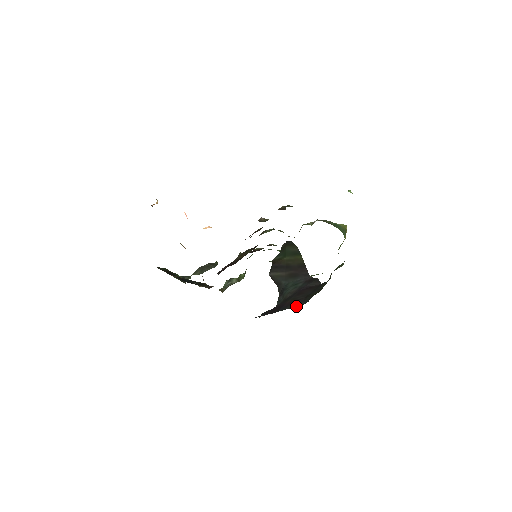
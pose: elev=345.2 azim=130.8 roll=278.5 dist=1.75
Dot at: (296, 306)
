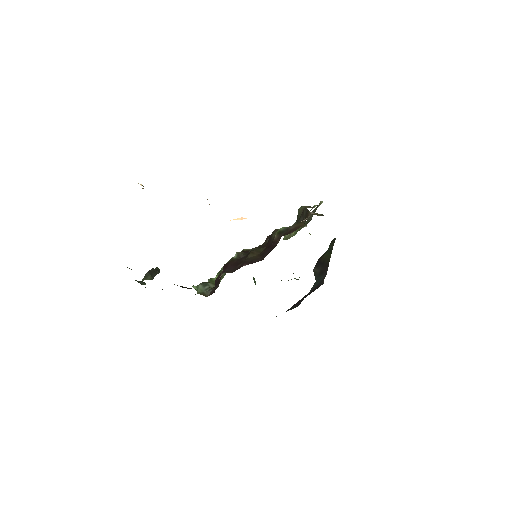
Dot at: (295, 307)
